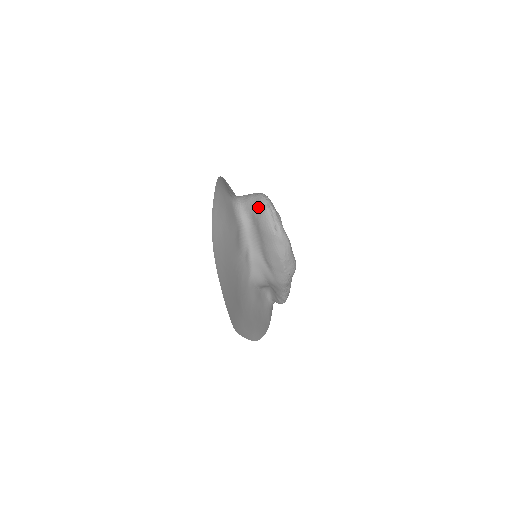
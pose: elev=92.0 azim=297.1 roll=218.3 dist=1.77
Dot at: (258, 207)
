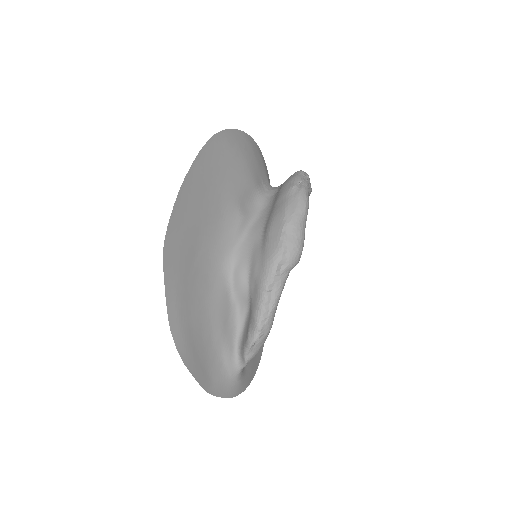
Dot at: occluded
